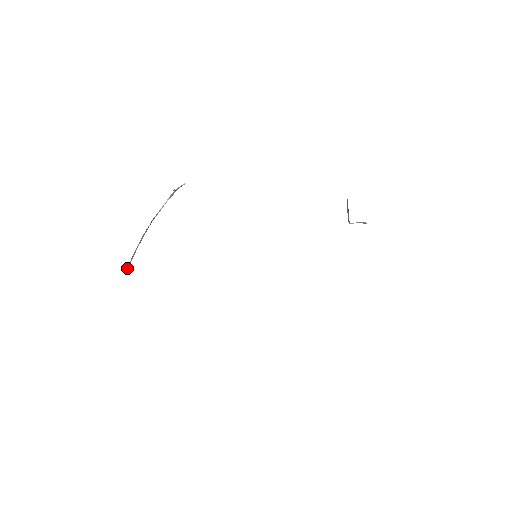
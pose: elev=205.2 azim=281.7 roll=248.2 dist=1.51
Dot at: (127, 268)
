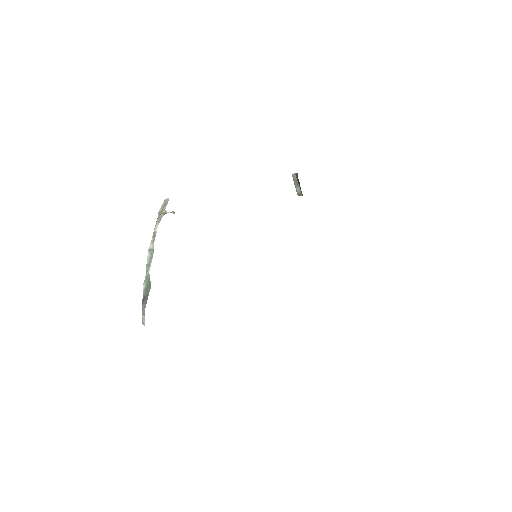
Dot at: (143, 322)
